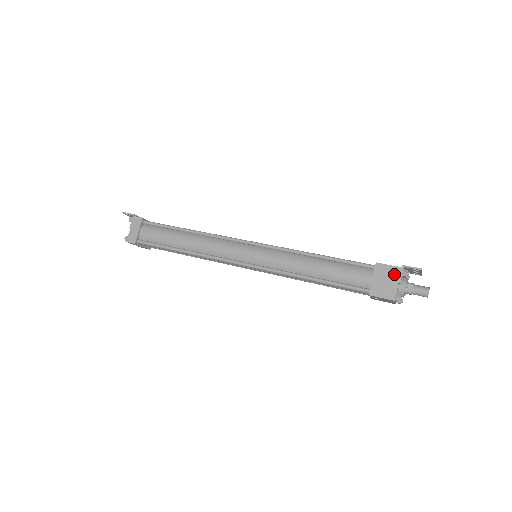
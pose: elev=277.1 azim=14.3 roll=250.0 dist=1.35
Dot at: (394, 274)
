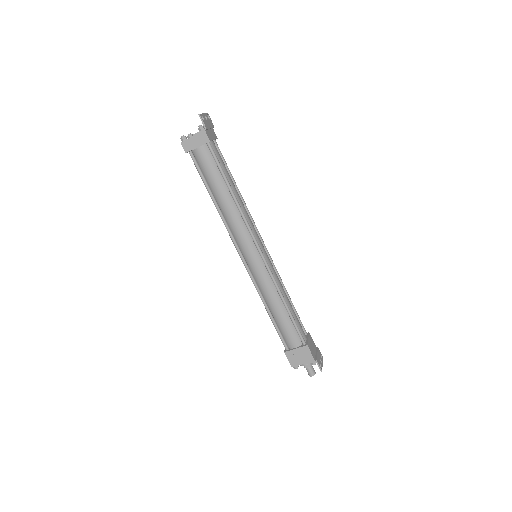
Dot at: (308, 359)
